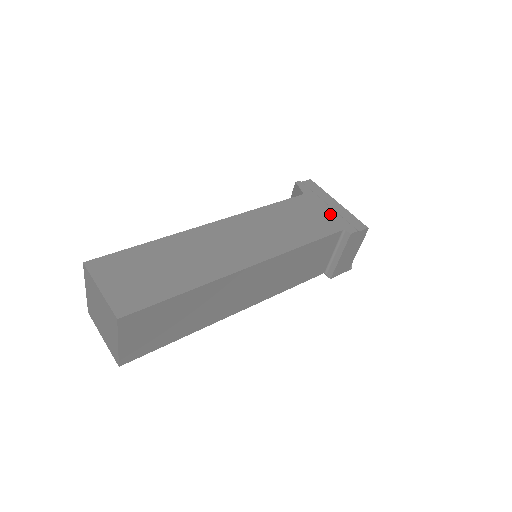
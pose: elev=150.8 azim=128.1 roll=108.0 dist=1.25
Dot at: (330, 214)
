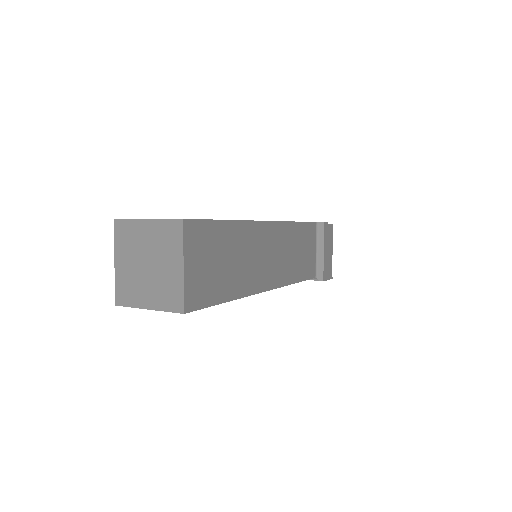
Dot at: occluded
